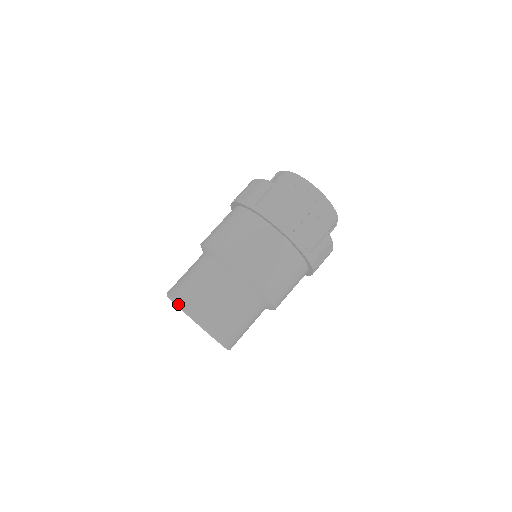
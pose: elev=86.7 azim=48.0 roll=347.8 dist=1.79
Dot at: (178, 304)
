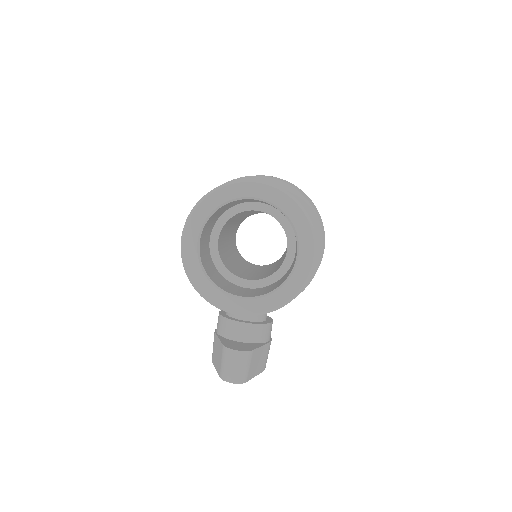
Dot at: (214, 188)
